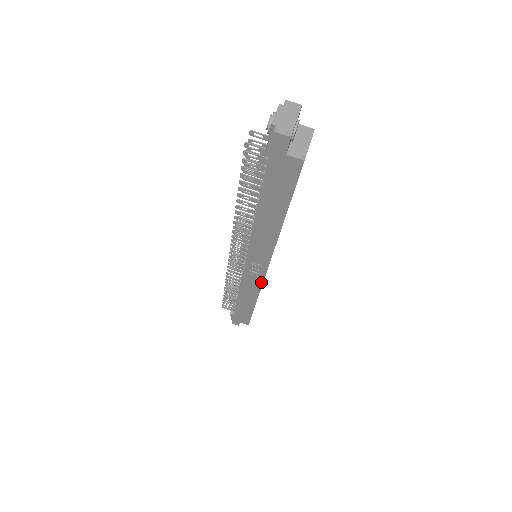
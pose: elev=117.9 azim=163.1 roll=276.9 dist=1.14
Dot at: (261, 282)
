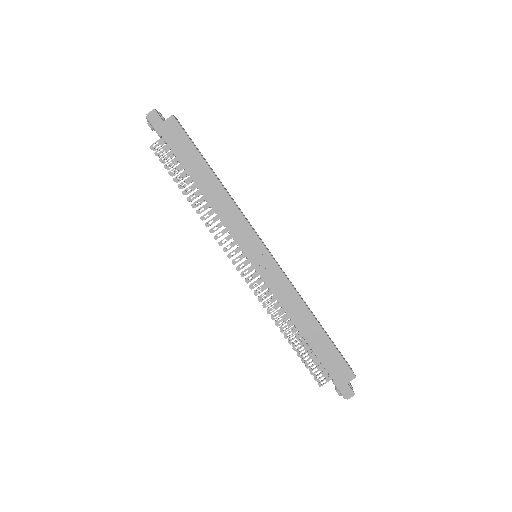
Dot at: (279, 270)
